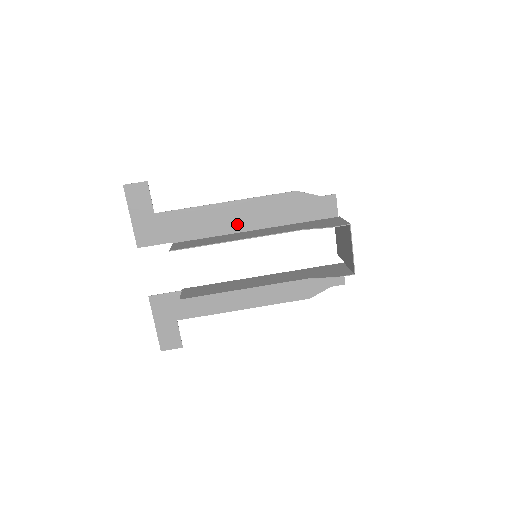
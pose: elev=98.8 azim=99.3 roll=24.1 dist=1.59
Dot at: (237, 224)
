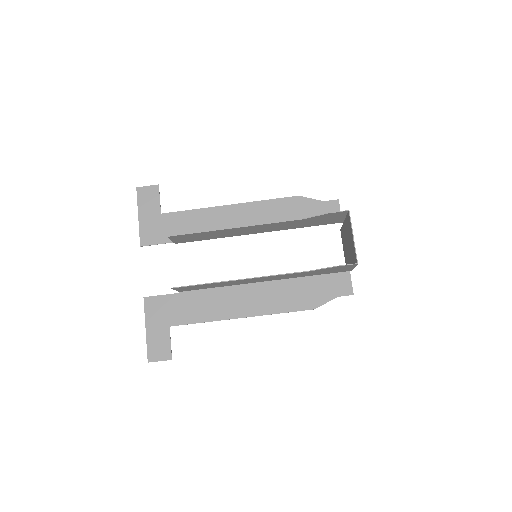
Dot at: (239, 226)
